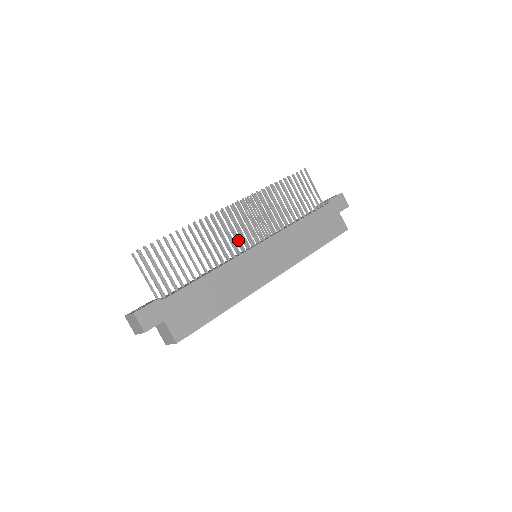
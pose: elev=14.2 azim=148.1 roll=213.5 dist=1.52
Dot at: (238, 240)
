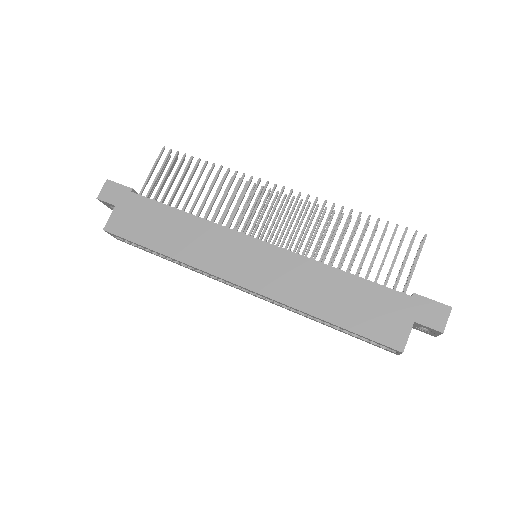
Dot at: (249, 220)
